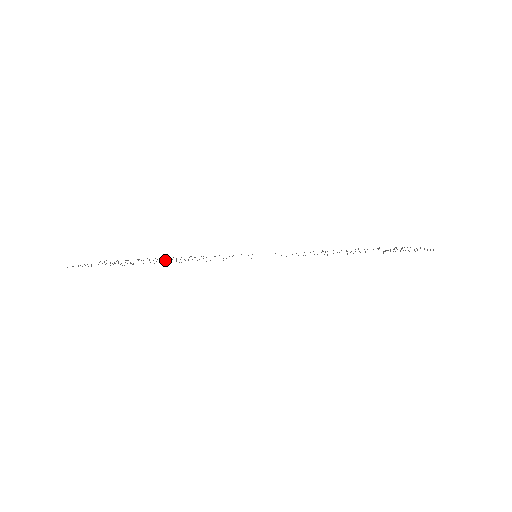
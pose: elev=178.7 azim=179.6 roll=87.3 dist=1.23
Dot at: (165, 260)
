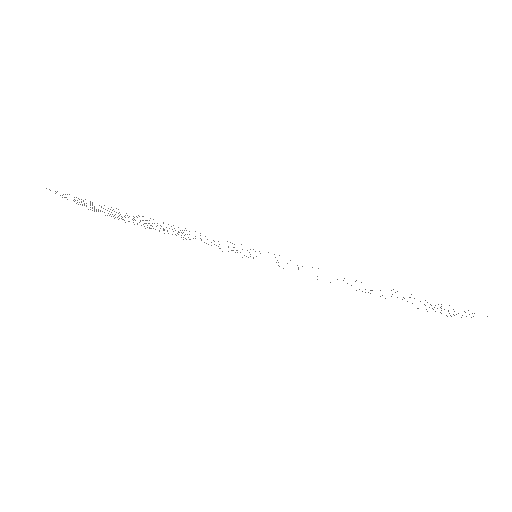
Dot at: occluded
